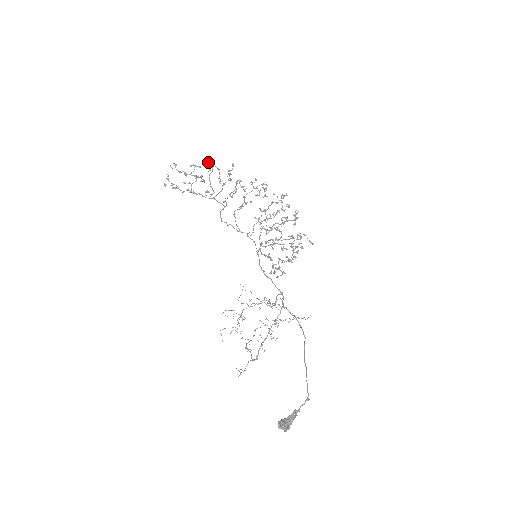
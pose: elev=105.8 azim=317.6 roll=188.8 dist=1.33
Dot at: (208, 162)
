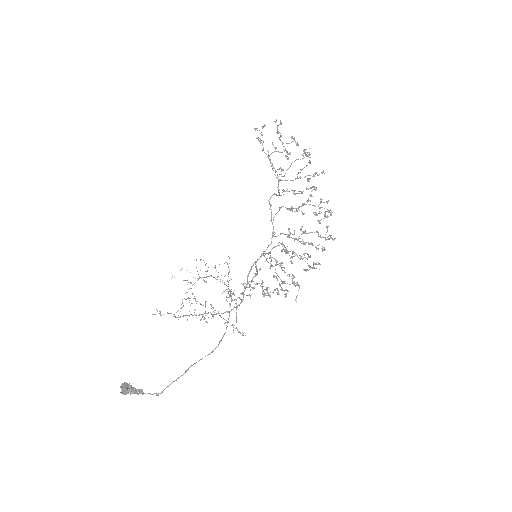
Dot at: (306, 149)
